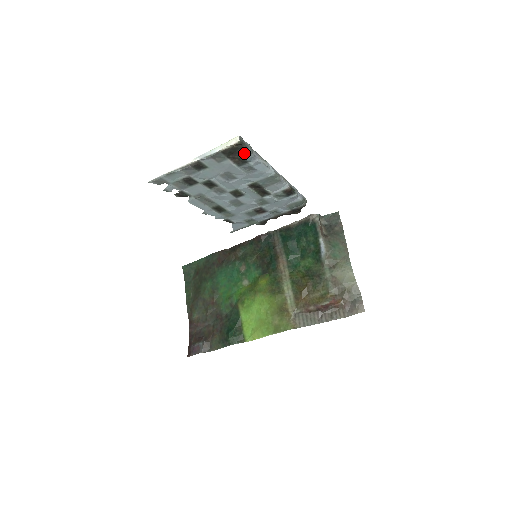
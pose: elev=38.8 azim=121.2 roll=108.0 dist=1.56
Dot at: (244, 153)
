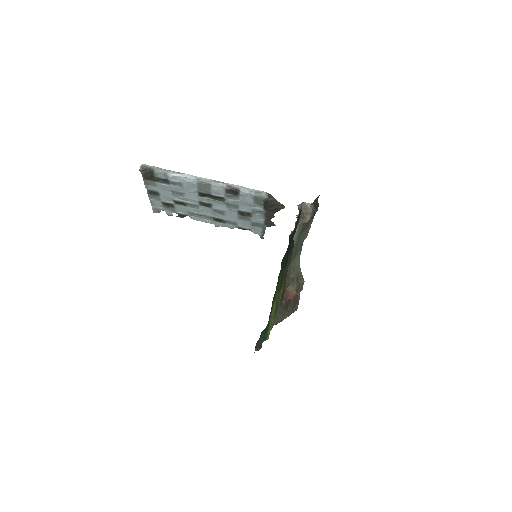
Dot at: (155, 174)
